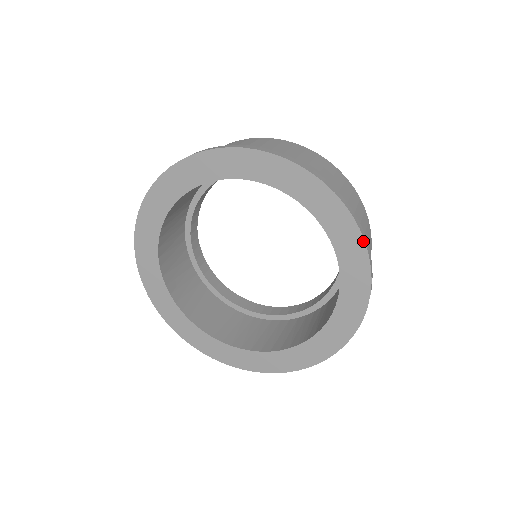
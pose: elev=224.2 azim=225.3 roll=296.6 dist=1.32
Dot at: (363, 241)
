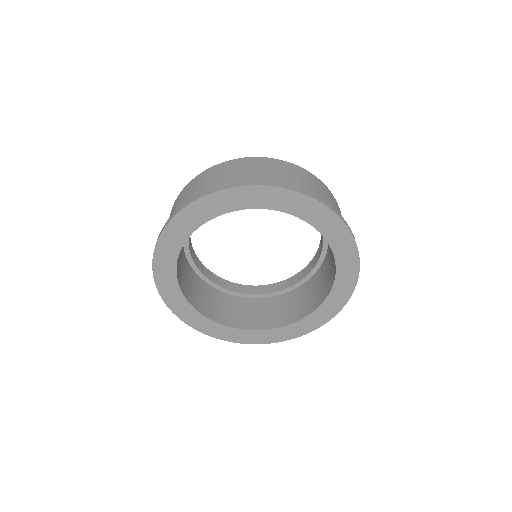
Dot at: (349, 298)
